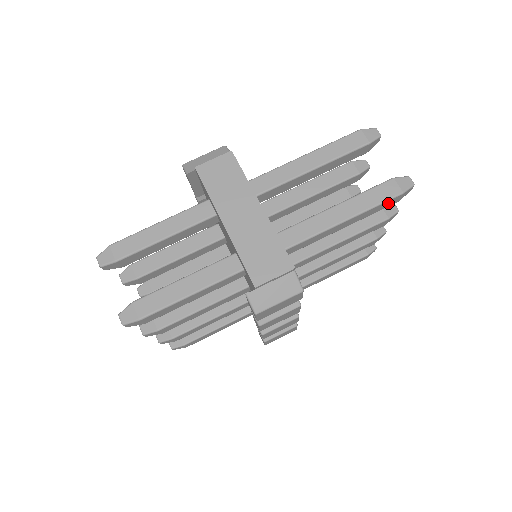
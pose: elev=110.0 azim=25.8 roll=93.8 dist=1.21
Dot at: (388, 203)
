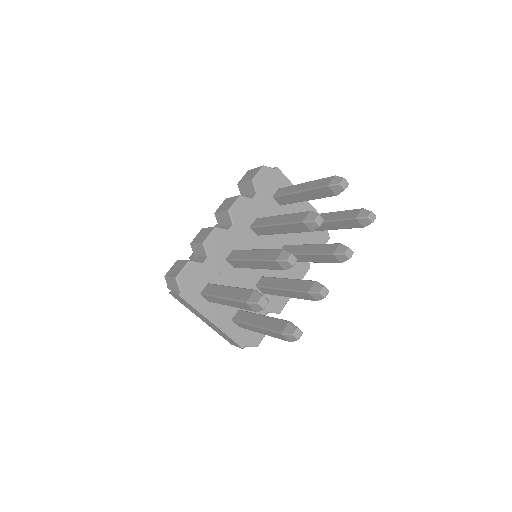
Dot at: occluded
